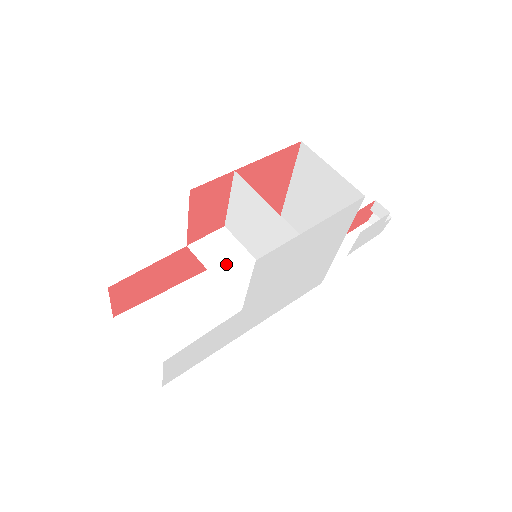
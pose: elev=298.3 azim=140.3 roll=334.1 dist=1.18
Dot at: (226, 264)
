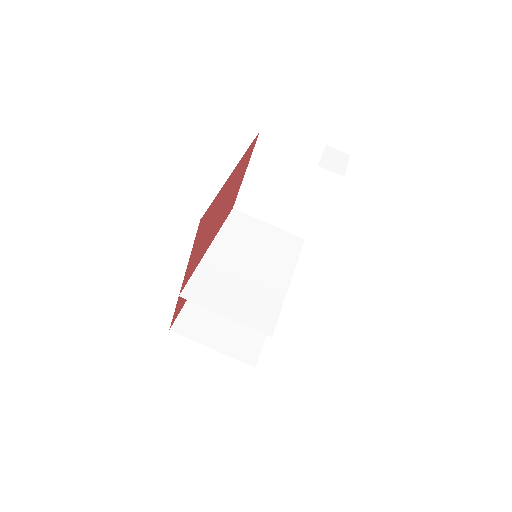
Dot at: occluded
